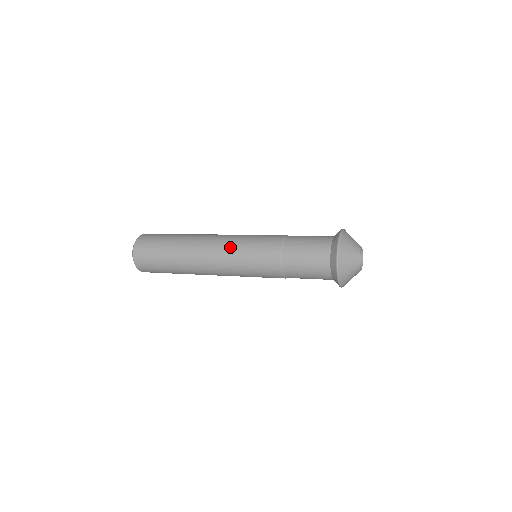
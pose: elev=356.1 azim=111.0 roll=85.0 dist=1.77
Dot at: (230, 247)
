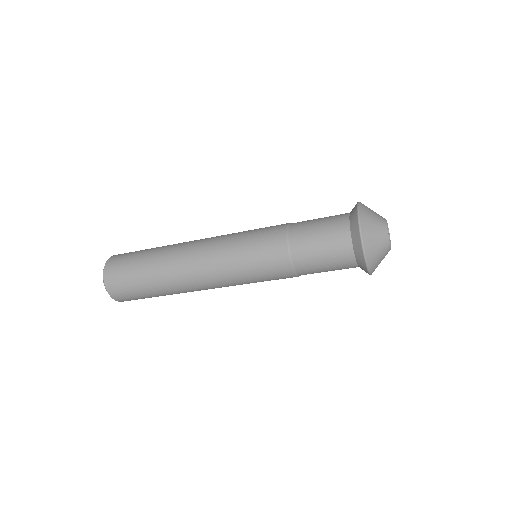
Dot at: (222, 251)
